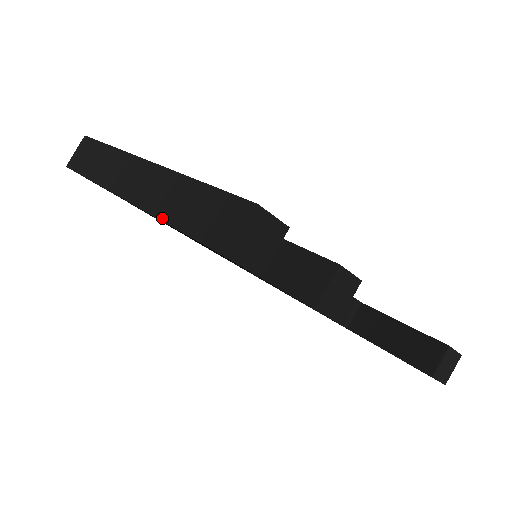
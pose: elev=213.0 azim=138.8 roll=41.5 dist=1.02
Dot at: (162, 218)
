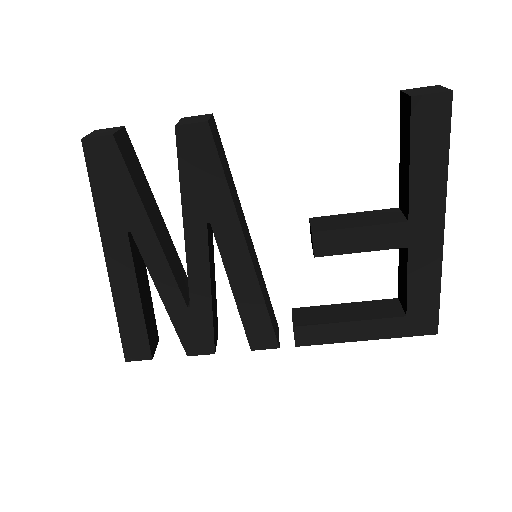
Dot at: (97, 215)
